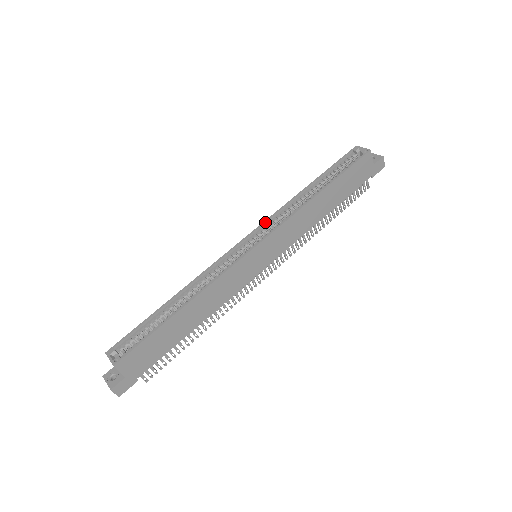
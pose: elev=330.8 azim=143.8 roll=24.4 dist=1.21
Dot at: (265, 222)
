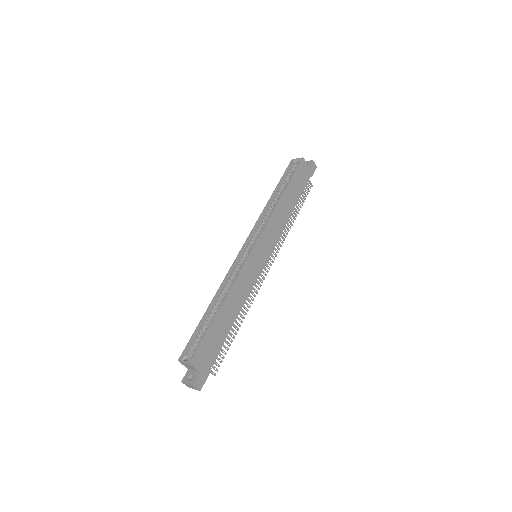
Dot at: (253, 230)
